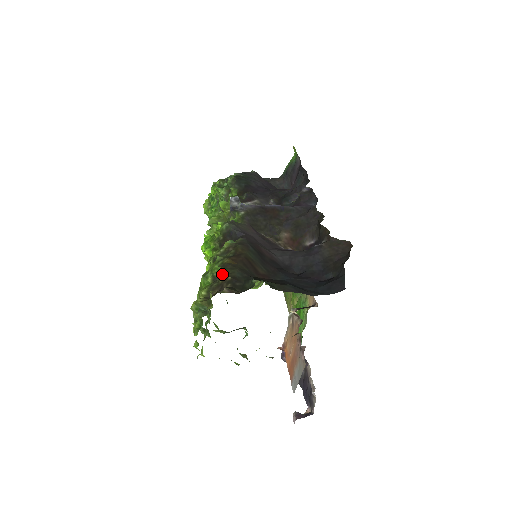
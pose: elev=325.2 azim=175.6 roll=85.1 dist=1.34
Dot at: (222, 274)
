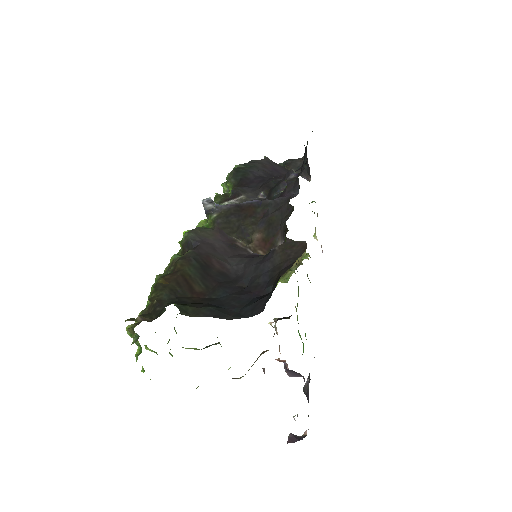
Dot at: (151, 297)
